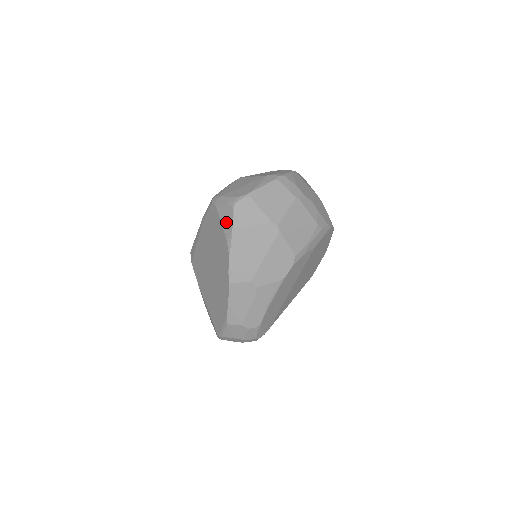
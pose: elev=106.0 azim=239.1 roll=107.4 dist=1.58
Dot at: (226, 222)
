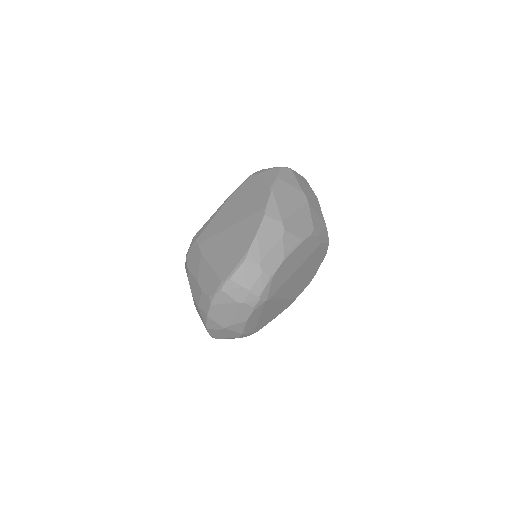
Dot at: (270, 177)
